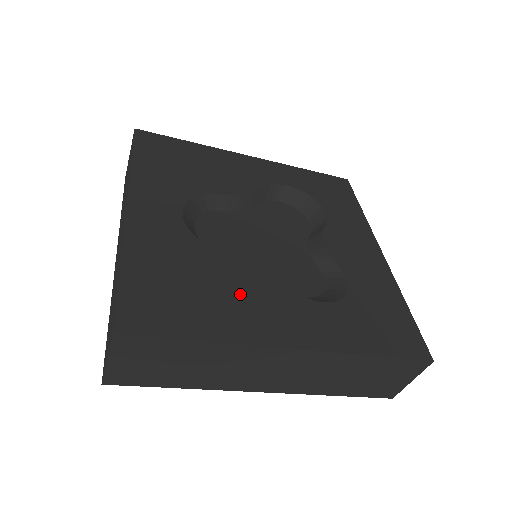
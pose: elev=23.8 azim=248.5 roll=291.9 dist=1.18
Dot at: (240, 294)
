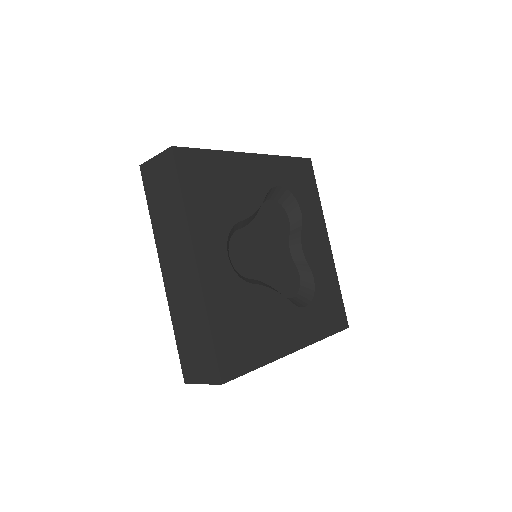
Dot at: (269, 321)
